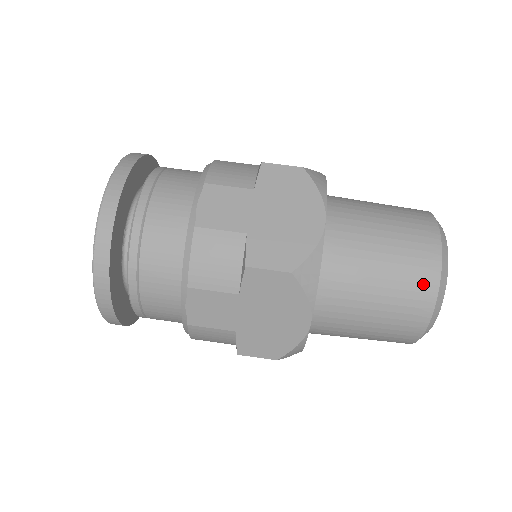
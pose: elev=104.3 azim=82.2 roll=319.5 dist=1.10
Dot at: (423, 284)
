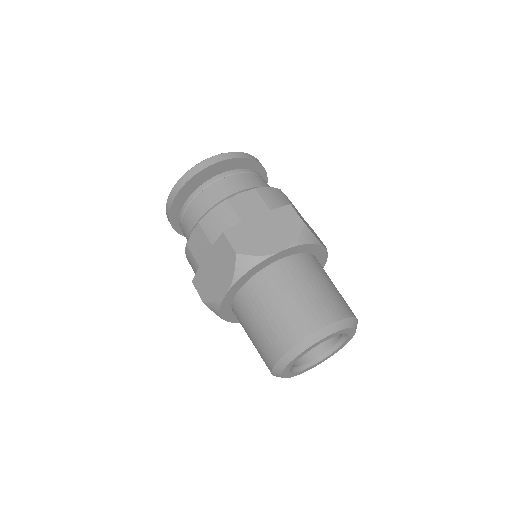
Dot at: (294, 332)
